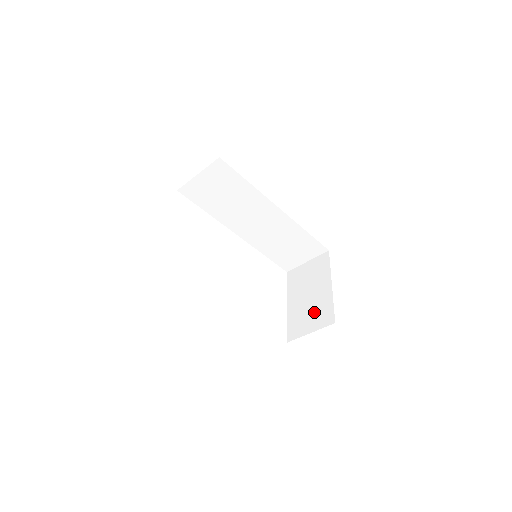
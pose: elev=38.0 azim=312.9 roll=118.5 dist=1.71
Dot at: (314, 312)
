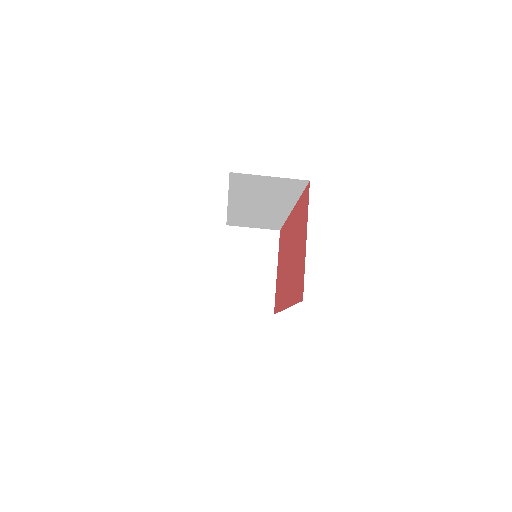
Dot at: (254, 292)
